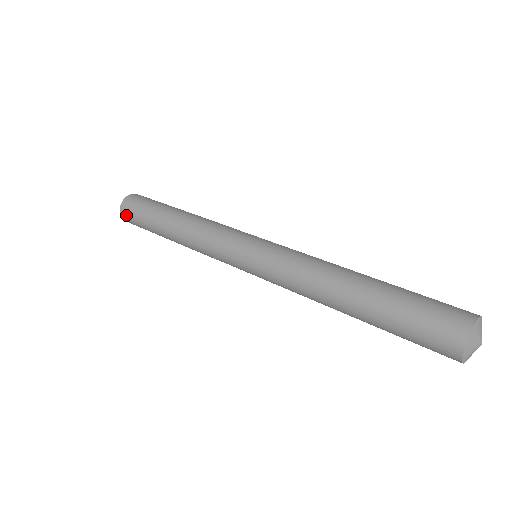
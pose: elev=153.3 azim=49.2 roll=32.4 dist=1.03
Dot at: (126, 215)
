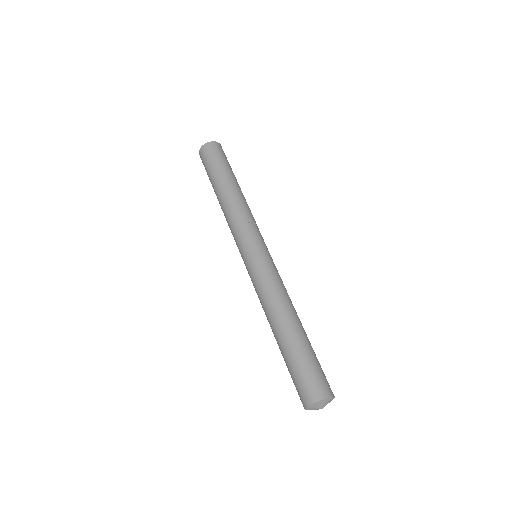
Dot at: occluded
